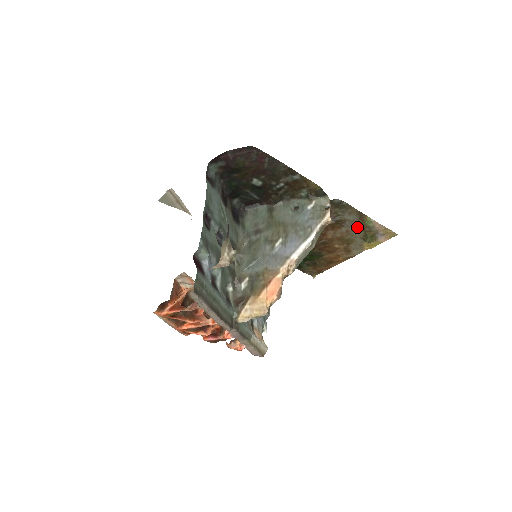
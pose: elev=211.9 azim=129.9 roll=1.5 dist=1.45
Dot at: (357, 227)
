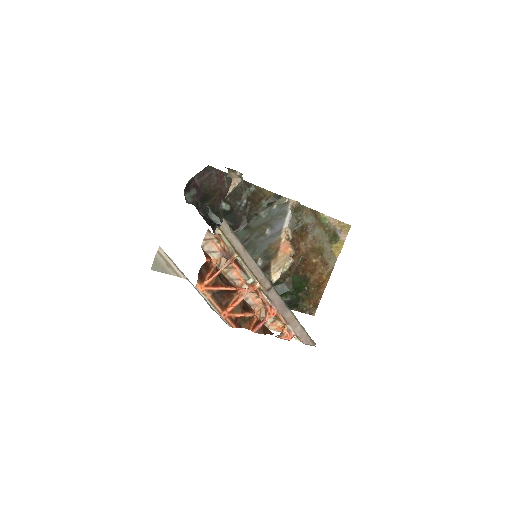
Dot at: (318, 230)
